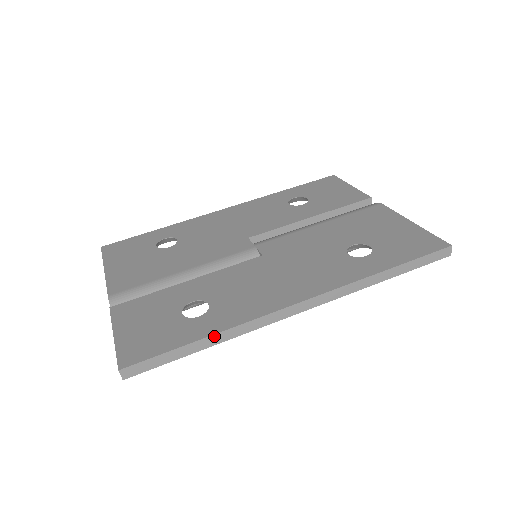
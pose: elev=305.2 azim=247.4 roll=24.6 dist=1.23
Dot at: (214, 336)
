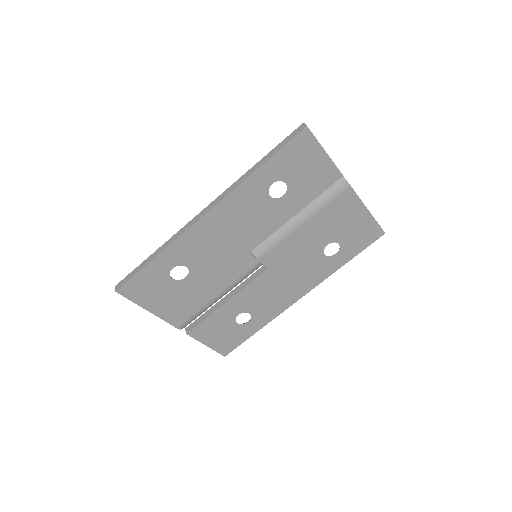
Dot at: (262, 327)
